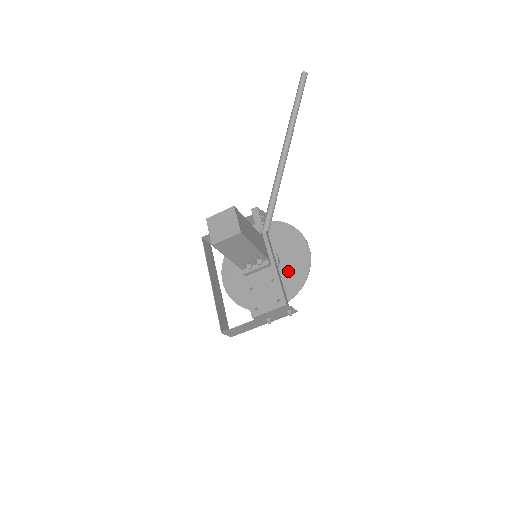
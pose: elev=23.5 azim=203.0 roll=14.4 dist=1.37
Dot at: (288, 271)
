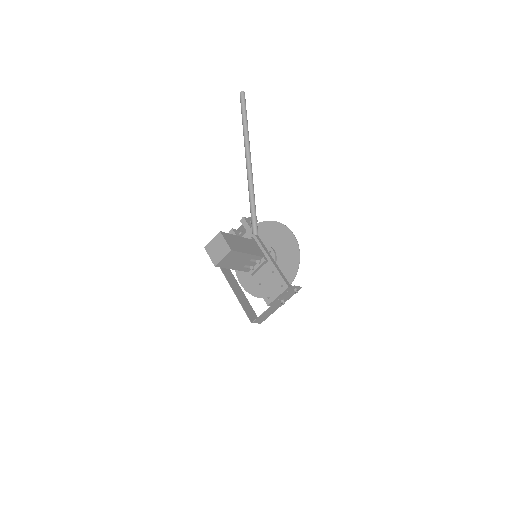
Dot at: (284, 259)
